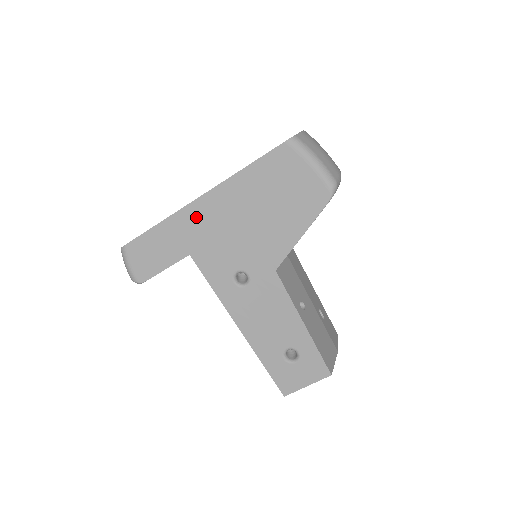
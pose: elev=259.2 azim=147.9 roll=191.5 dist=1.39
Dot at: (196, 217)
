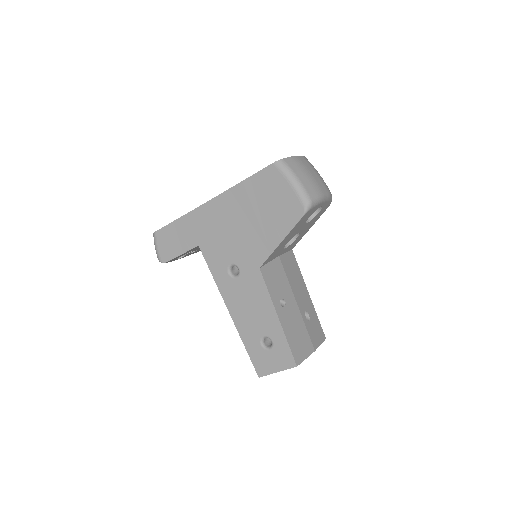
Dot at: (205, 216)
